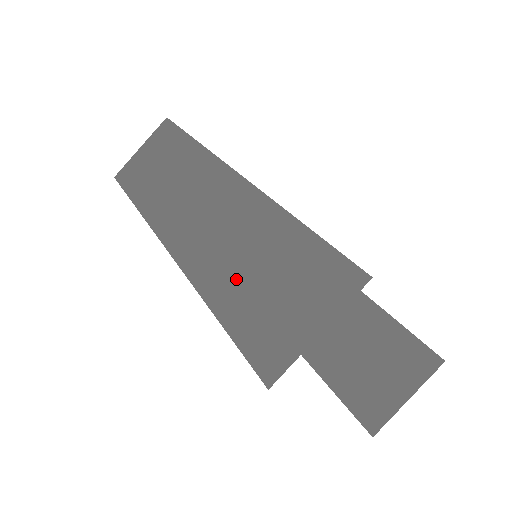
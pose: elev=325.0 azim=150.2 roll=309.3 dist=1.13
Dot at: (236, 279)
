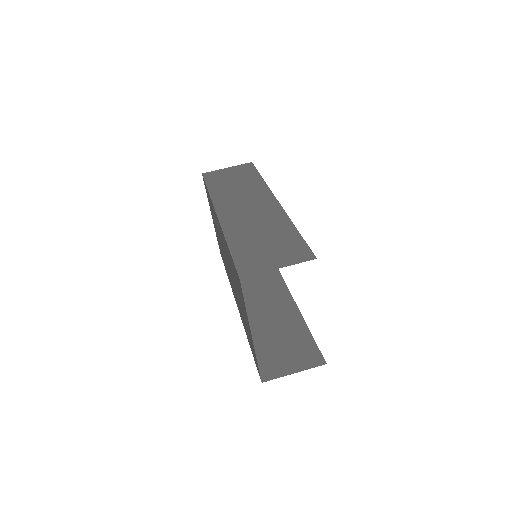
Dot at: (249, 238)
